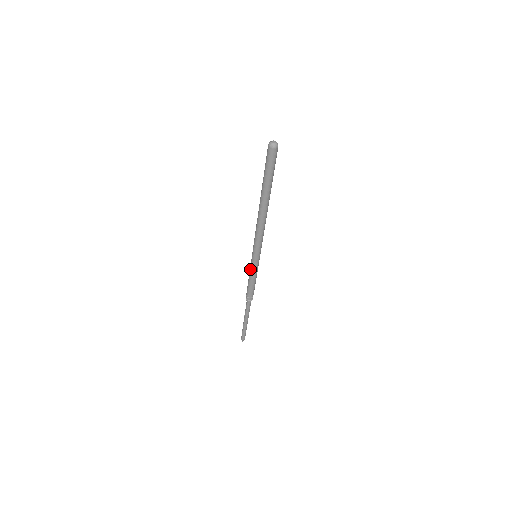
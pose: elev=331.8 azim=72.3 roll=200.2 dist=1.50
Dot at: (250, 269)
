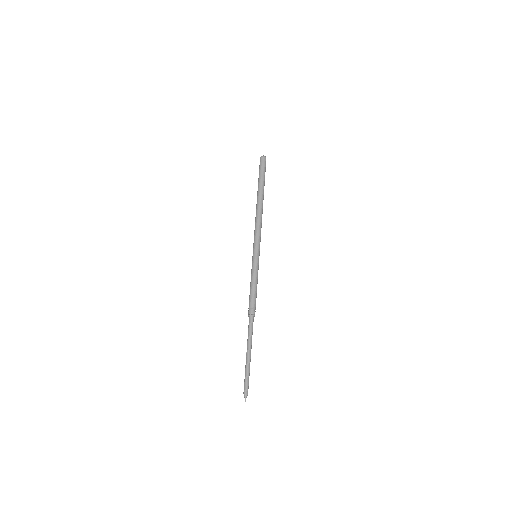
Dot at: (251, 271)
